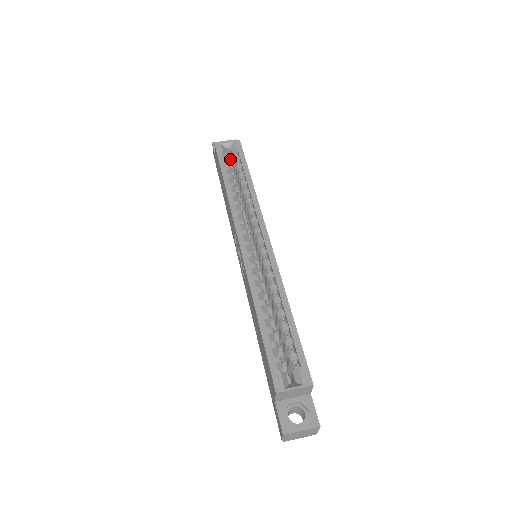
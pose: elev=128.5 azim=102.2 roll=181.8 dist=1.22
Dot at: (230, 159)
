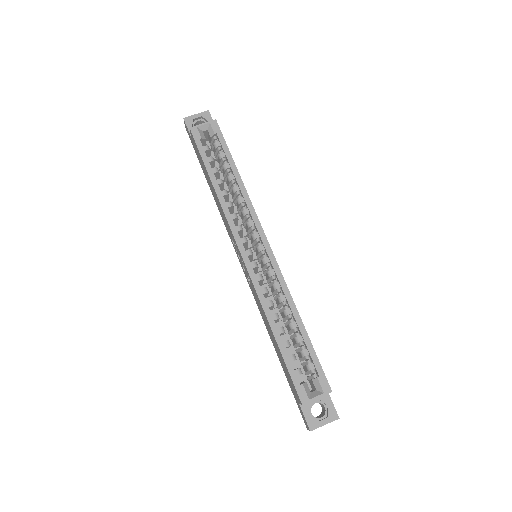
Dot at: (207, 138)
